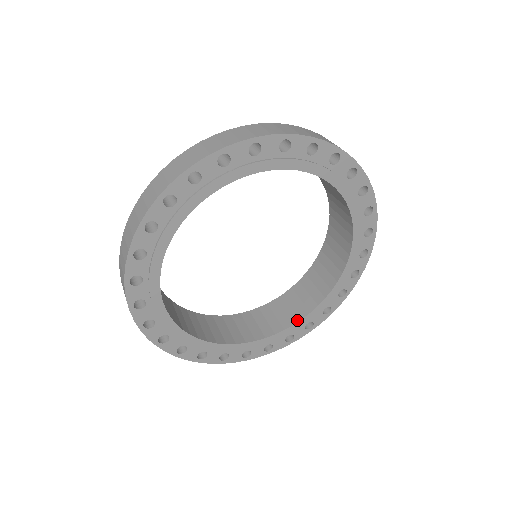
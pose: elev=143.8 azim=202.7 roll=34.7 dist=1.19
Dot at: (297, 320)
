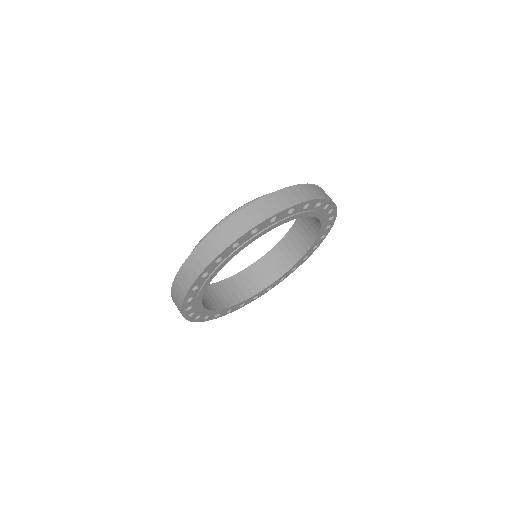
Dot at: (316, 235)
